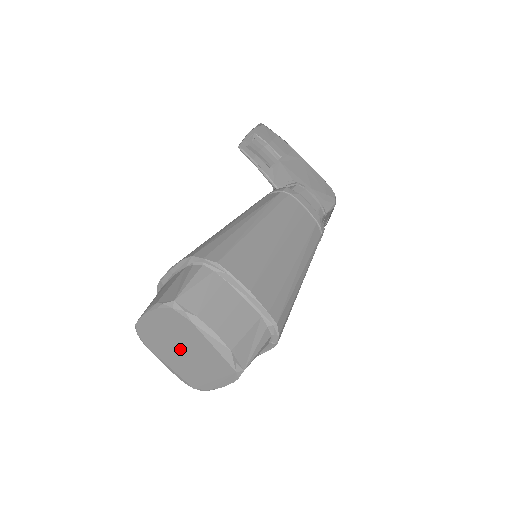
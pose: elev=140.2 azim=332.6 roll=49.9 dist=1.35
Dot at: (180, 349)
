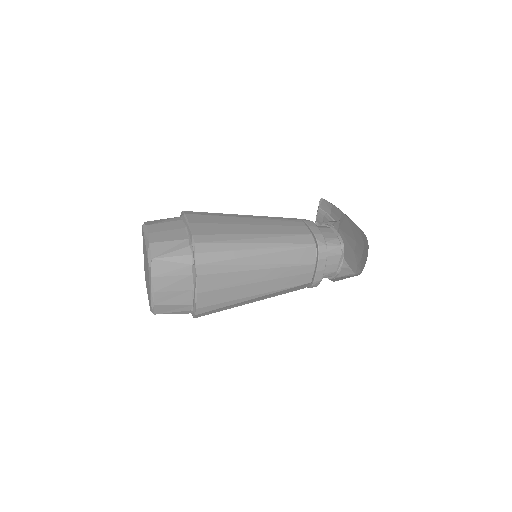
Dot at: occluded
